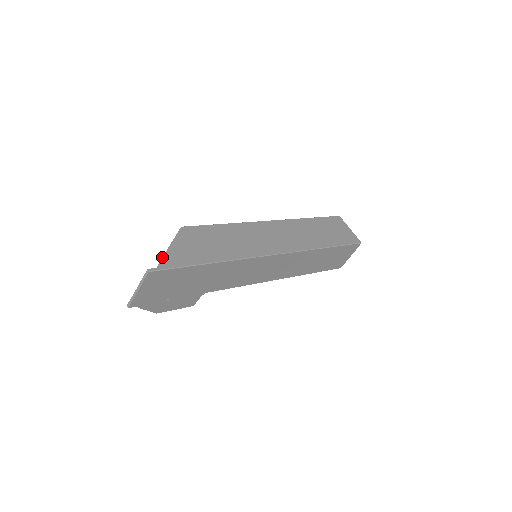
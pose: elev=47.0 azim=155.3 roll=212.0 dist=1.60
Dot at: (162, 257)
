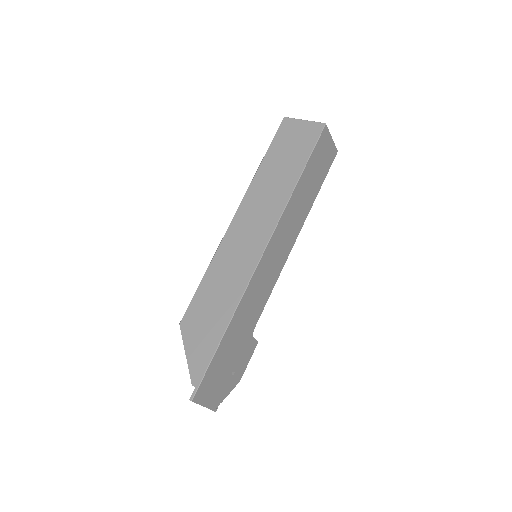
Dot at: occluded
